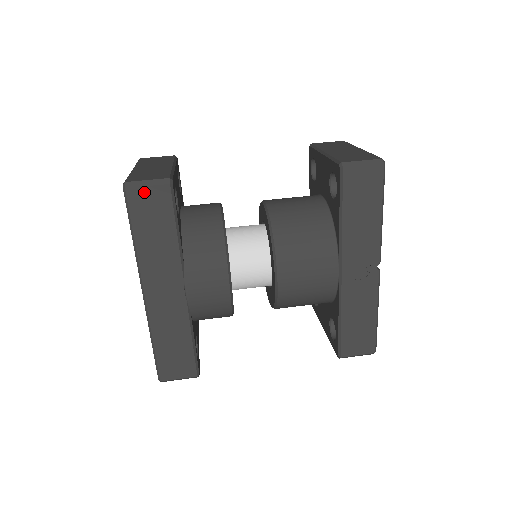
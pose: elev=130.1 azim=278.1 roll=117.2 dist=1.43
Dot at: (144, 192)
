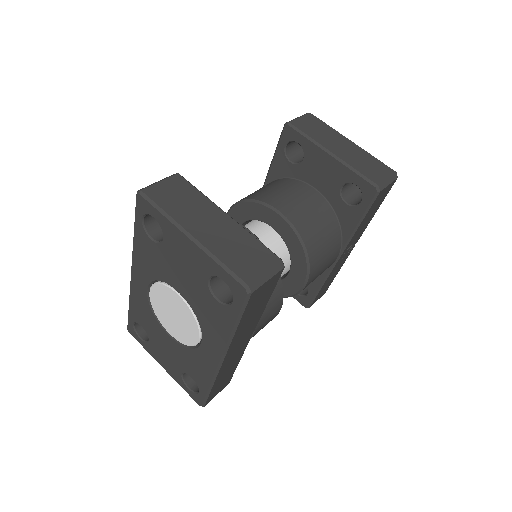
Dot at: (264, 286)
